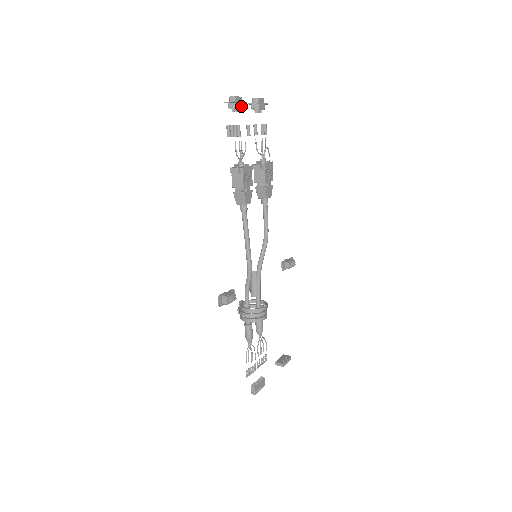
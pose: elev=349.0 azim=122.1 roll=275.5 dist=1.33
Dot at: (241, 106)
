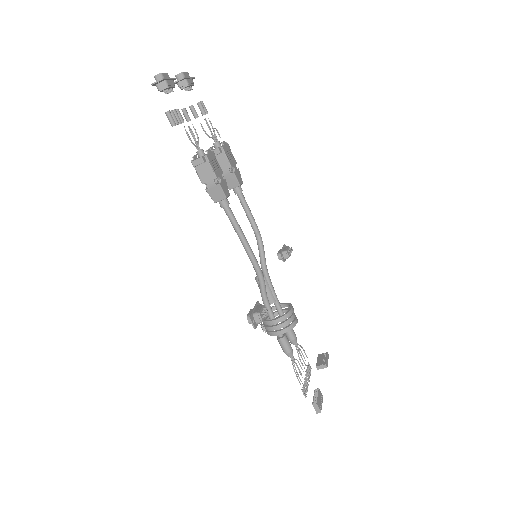
Dot at: (172, 83)
